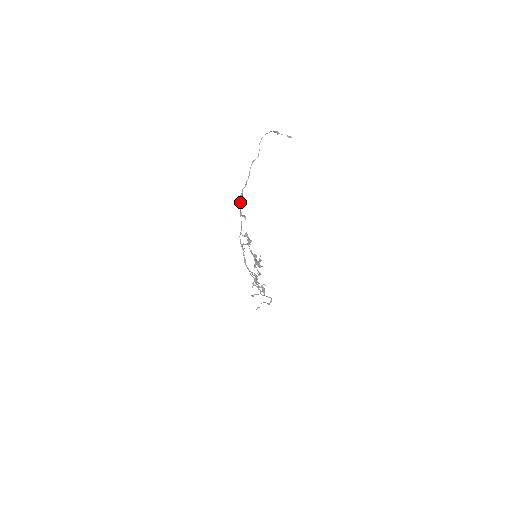
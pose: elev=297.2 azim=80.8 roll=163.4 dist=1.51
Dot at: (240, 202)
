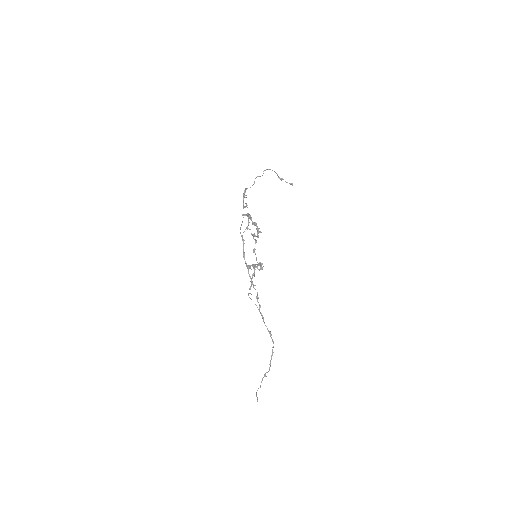
Dot at: (243, 194)
